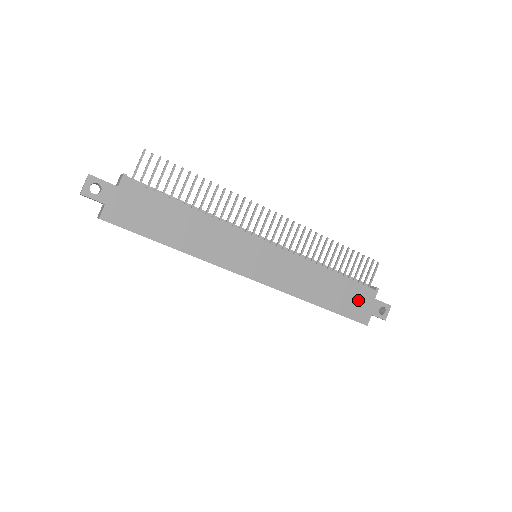
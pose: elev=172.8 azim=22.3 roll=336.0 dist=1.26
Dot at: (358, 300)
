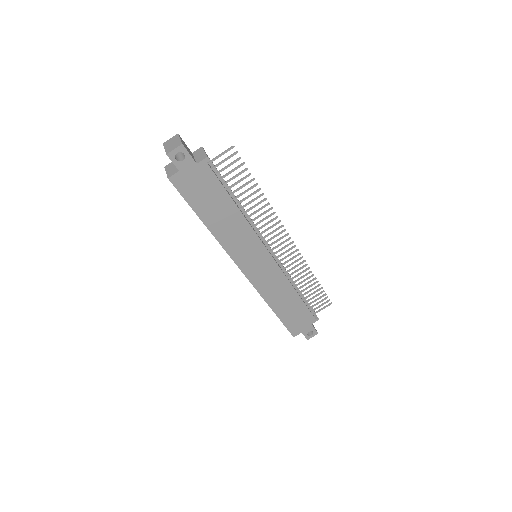
Dot at: (300, 320)
